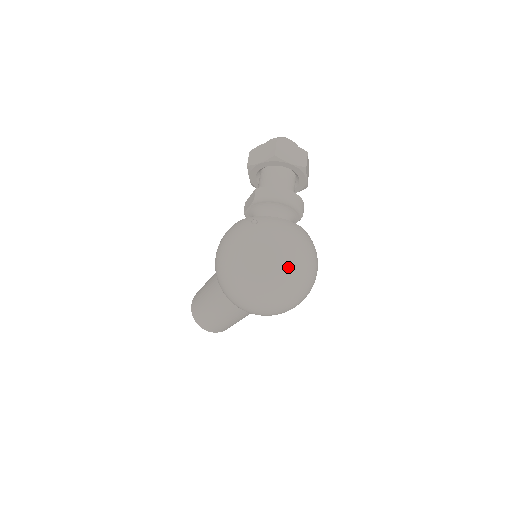
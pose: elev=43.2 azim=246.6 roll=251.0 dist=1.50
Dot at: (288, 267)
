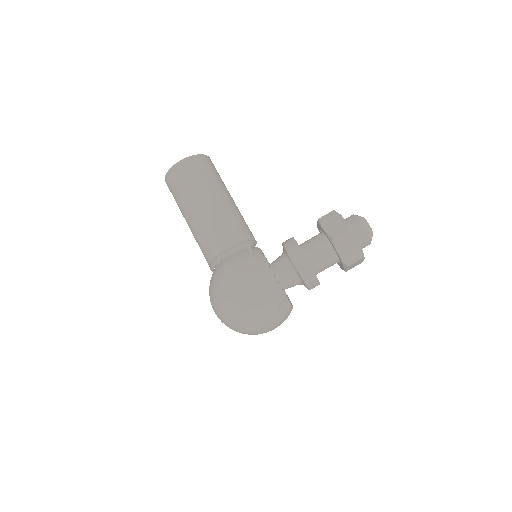
Dot at: occluded
